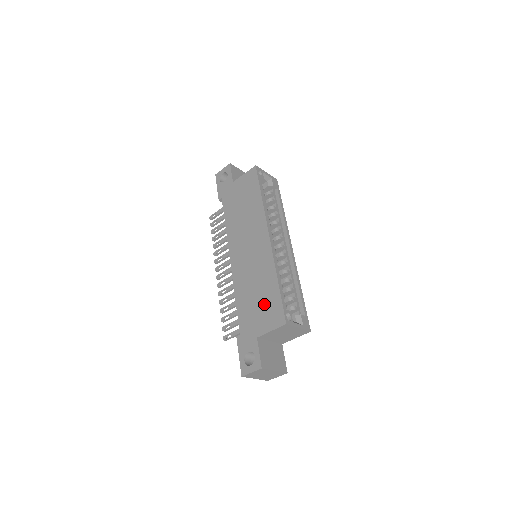
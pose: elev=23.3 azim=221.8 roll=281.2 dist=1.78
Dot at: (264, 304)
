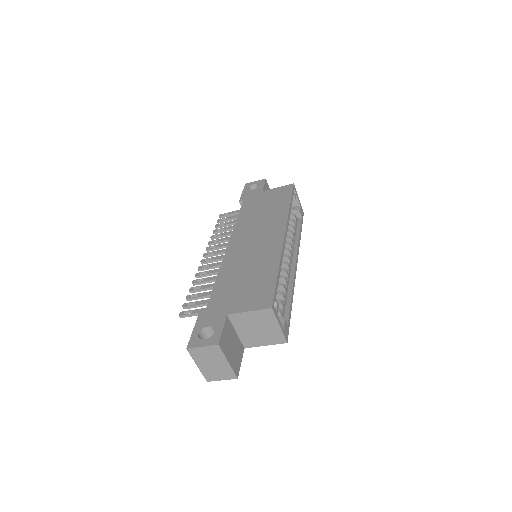
Dot at: (251, 286)
